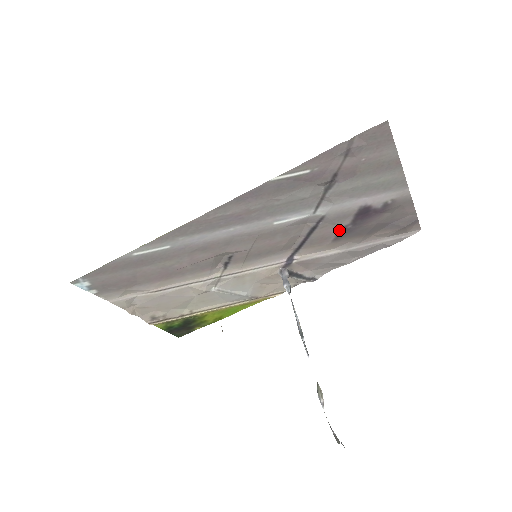
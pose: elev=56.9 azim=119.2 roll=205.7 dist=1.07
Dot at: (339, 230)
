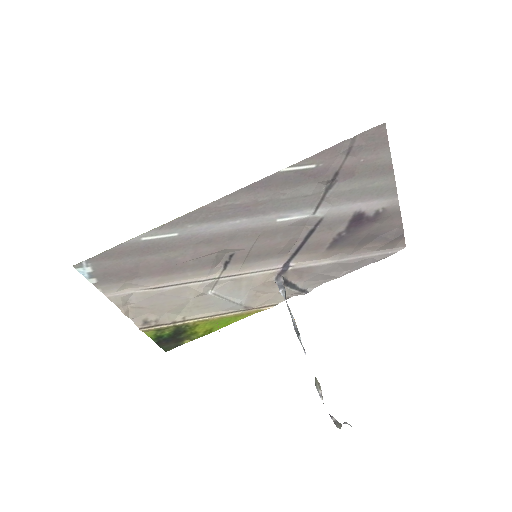
Dot at: (334, 237)
